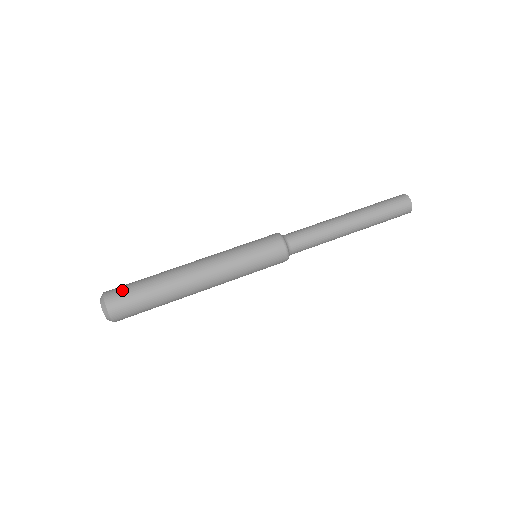
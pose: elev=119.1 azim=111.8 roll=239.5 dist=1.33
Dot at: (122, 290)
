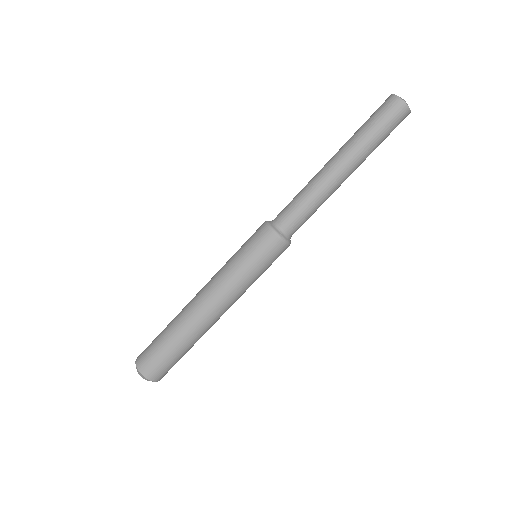
Dot at: (153, 361)
